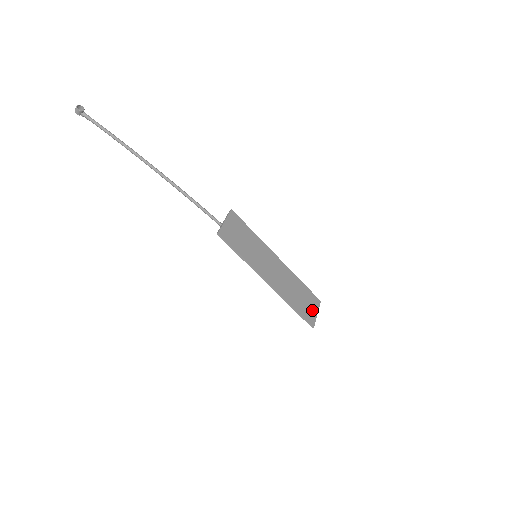
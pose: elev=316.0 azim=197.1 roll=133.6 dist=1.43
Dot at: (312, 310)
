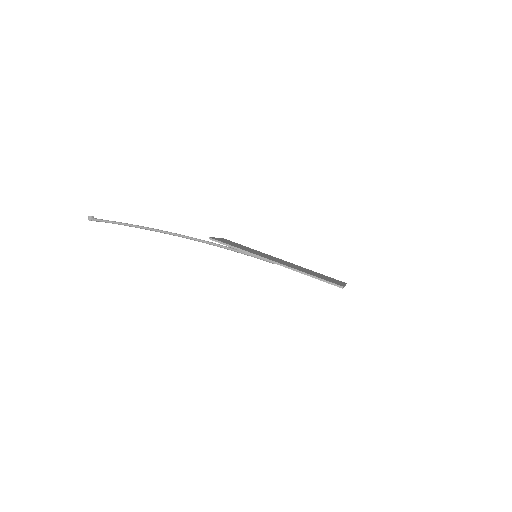
Dot at: (336, 282)
